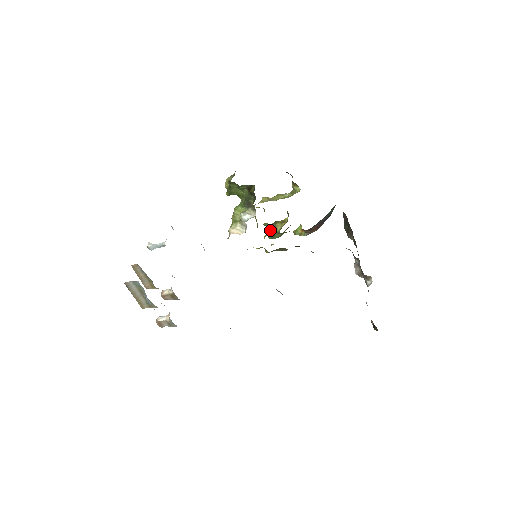
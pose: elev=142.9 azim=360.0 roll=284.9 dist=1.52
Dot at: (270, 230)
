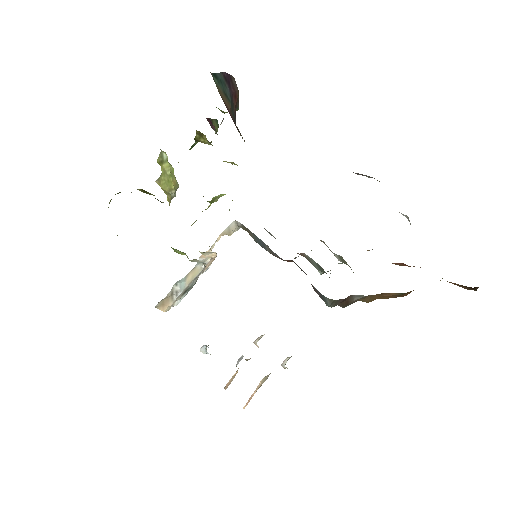
Dot at: occluded
